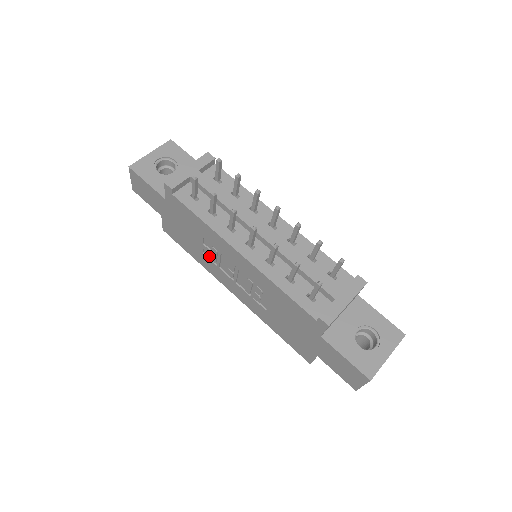
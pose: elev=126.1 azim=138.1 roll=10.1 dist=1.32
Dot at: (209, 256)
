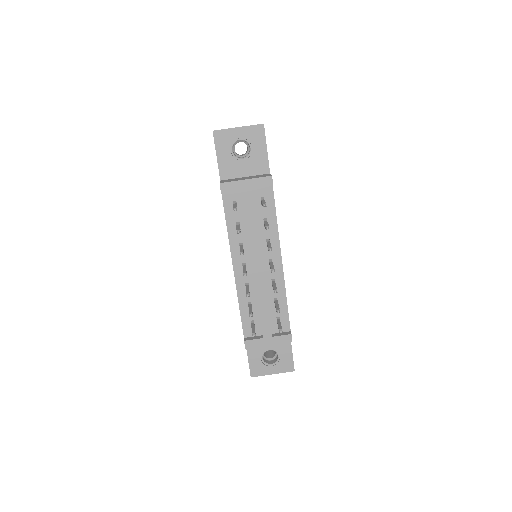
Dot at: occluded
